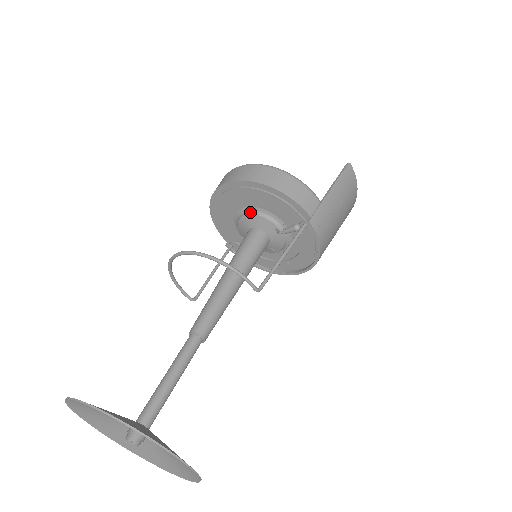
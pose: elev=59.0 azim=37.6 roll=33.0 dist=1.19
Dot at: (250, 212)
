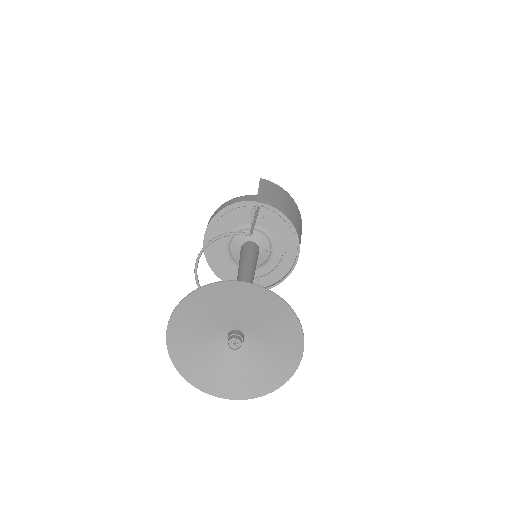
Dot at: (230, 241)
